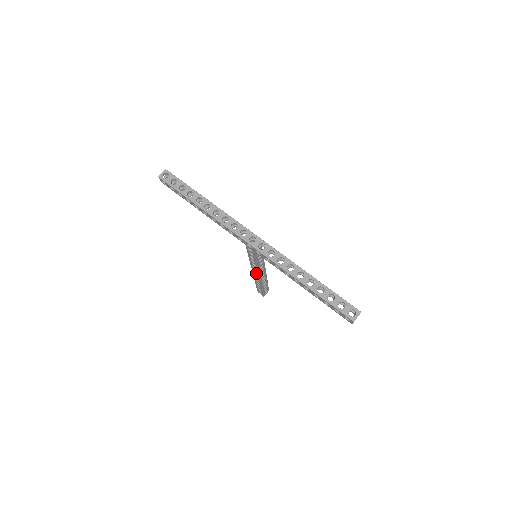
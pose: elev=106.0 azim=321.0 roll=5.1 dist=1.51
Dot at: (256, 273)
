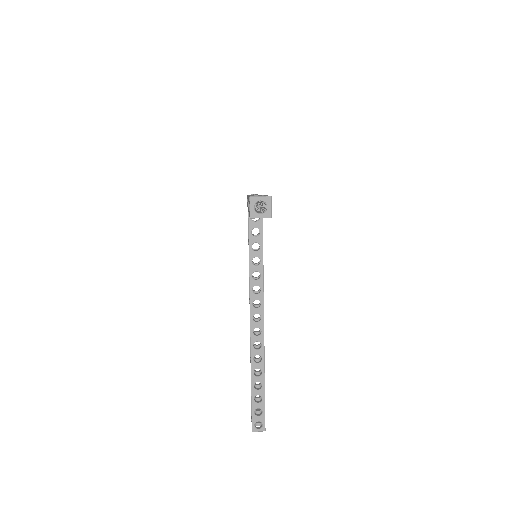
Dot at: (250, 312)
